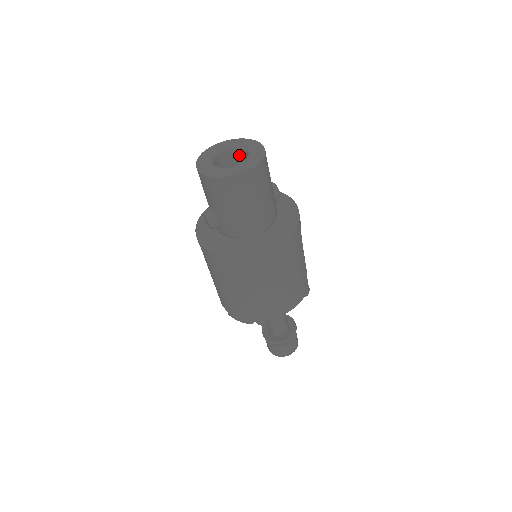
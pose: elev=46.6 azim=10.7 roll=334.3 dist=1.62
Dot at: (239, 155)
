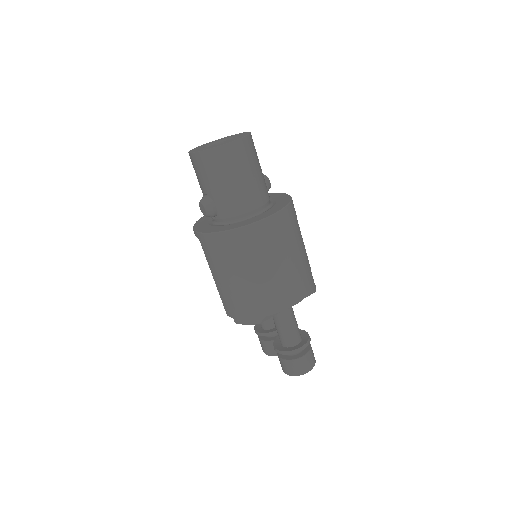
Dot at: occluded
